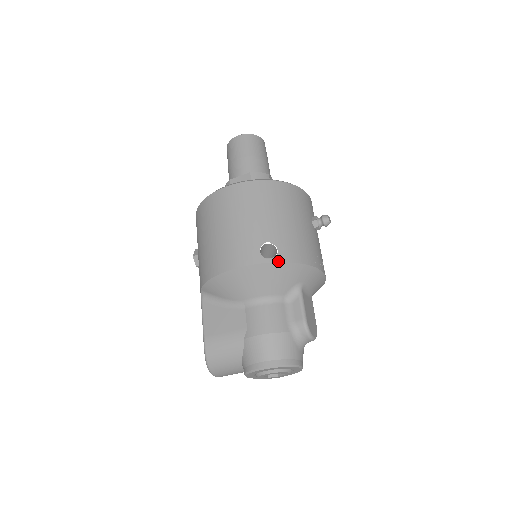
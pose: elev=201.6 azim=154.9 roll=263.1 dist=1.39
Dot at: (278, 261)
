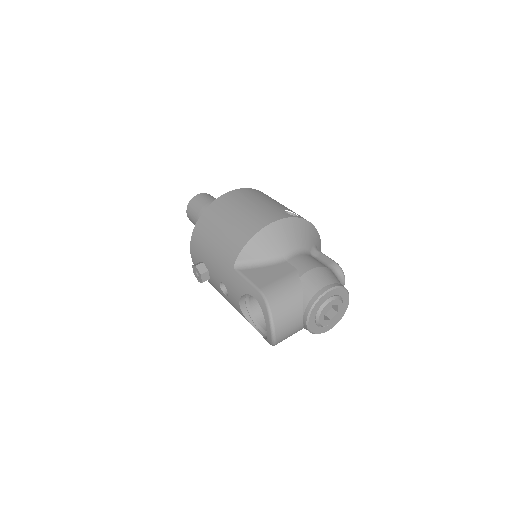
Dot at: (302, 218)
